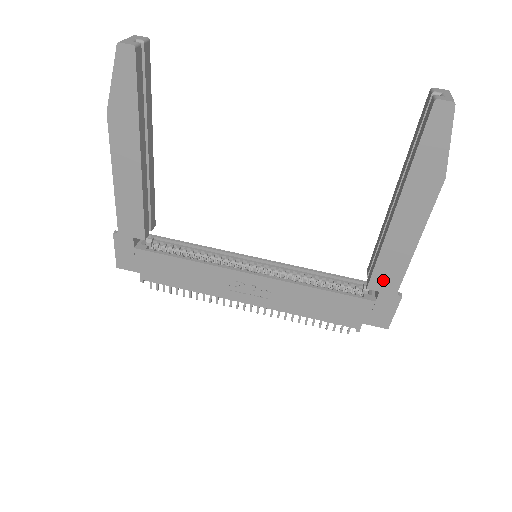
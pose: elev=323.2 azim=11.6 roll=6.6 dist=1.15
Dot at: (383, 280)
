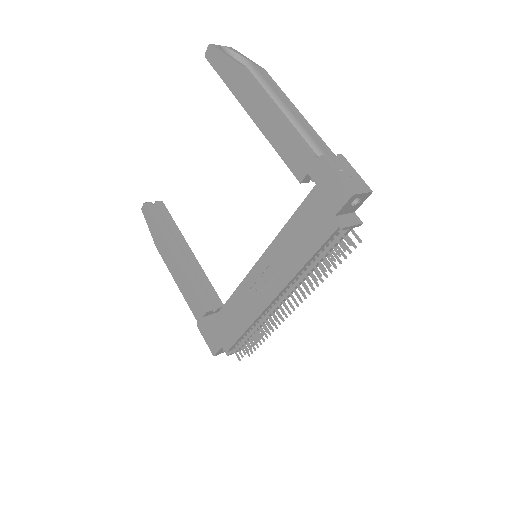
Dot at: (298, 162)
